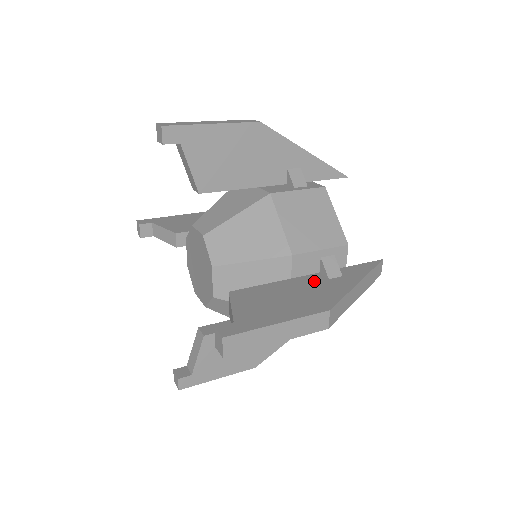
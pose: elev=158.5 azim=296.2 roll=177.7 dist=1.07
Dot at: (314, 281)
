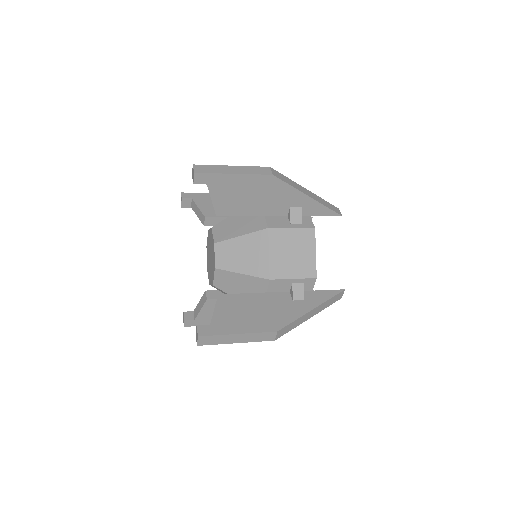
Dot at: occluded
